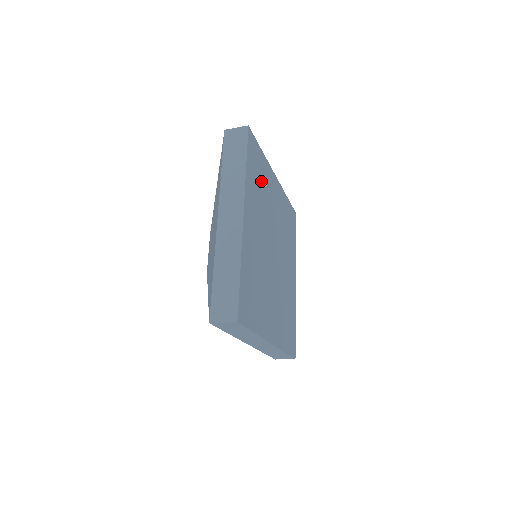
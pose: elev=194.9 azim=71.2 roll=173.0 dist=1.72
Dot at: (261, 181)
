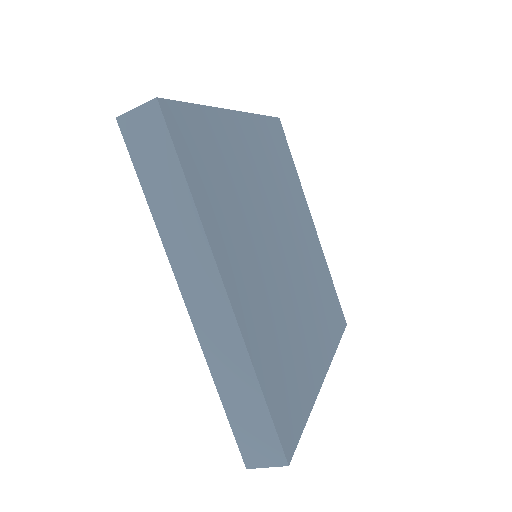
Dot at: (222, 167)
